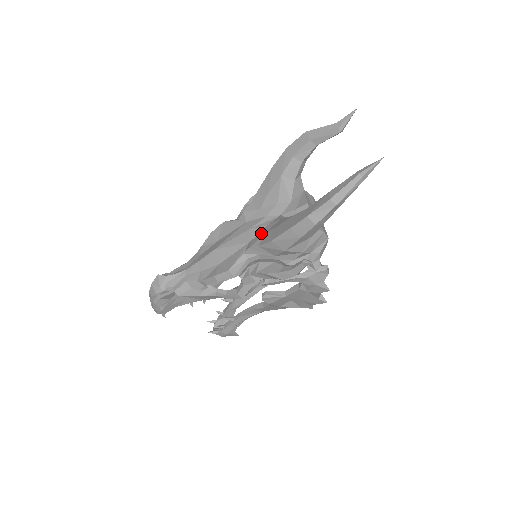
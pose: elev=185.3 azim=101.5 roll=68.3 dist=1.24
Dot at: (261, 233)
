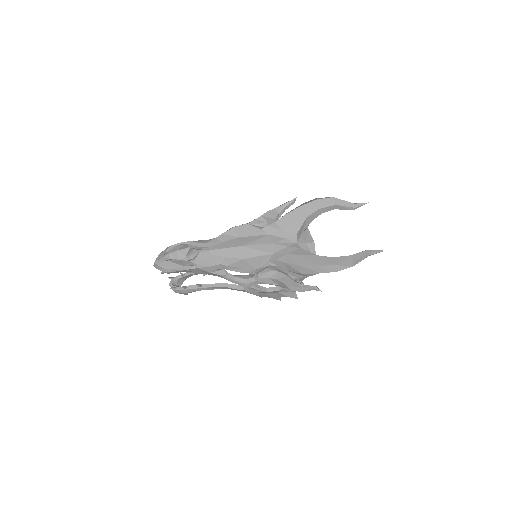
Dot at: (284, 251)
